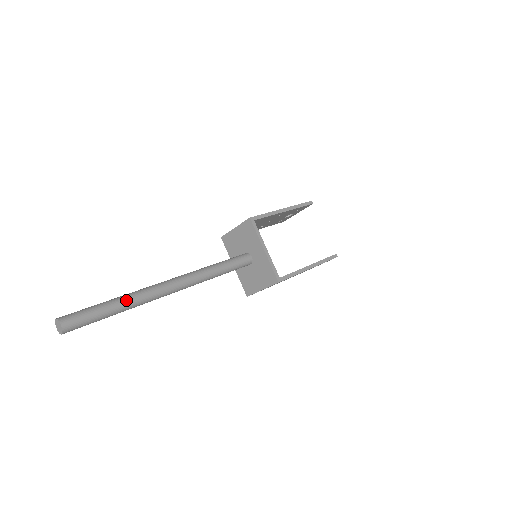
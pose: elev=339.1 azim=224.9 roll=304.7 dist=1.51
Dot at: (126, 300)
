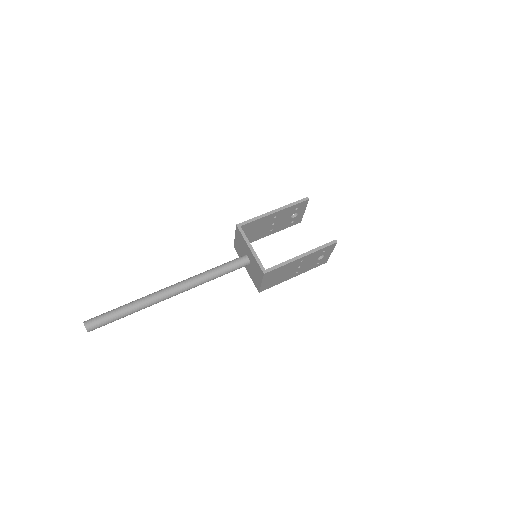
Dot at: (132, 304)
